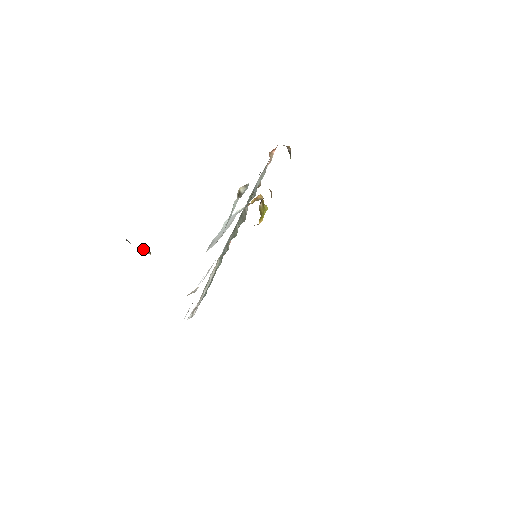
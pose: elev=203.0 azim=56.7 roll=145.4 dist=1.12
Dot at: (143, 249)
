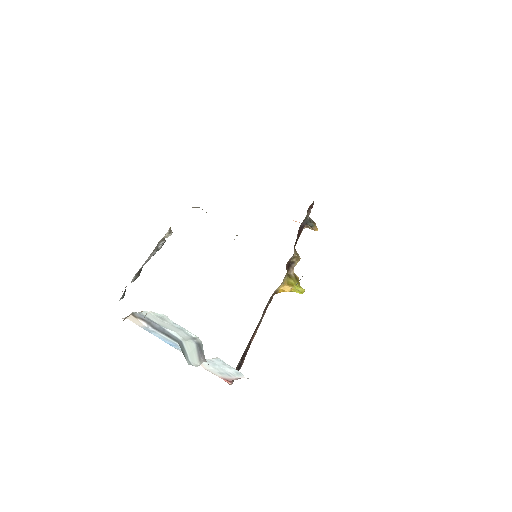
Dot at: occluded
